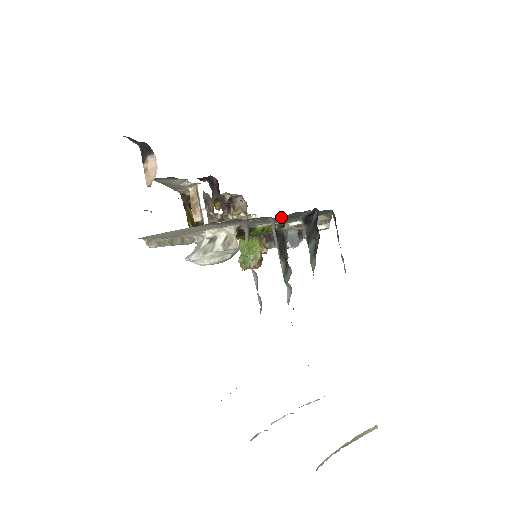
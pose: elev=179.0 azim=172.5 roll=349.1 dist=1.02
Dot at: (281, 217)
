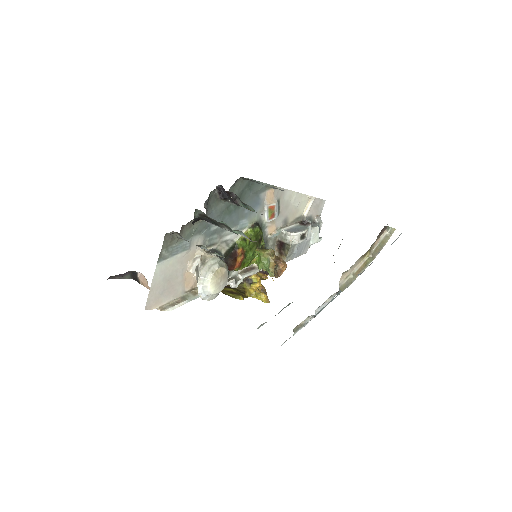
Dot at: (218, 216)
